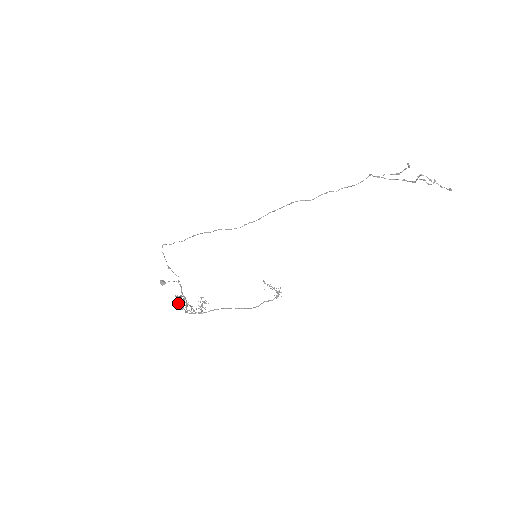
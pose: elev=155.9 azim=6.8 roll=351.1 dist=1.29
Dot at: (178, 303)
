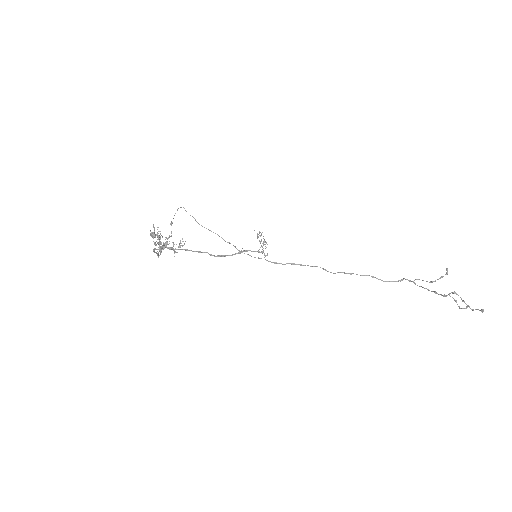
Dot at: occluded
